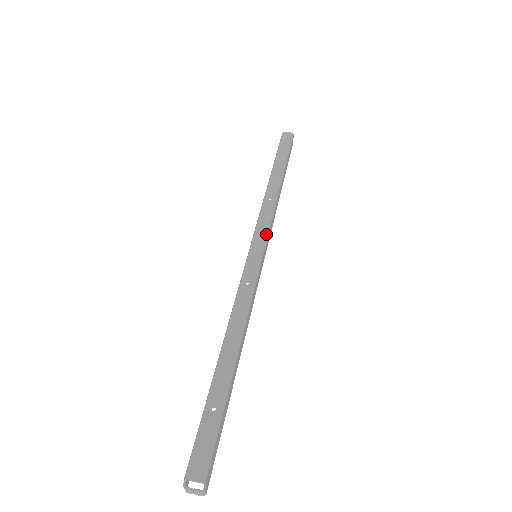
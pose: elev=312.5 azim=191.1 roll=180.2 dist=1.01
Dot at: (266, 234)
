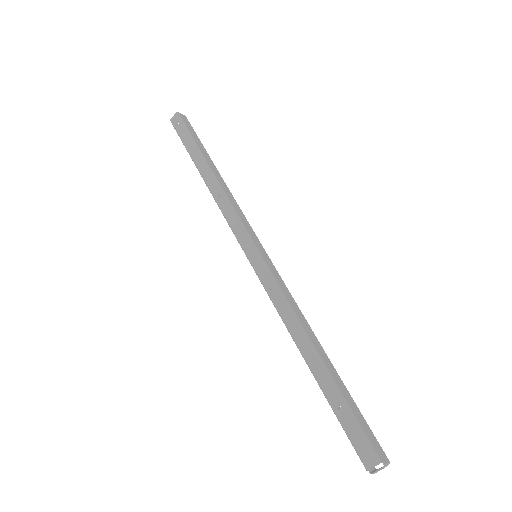
Dot at: (244, 232)
